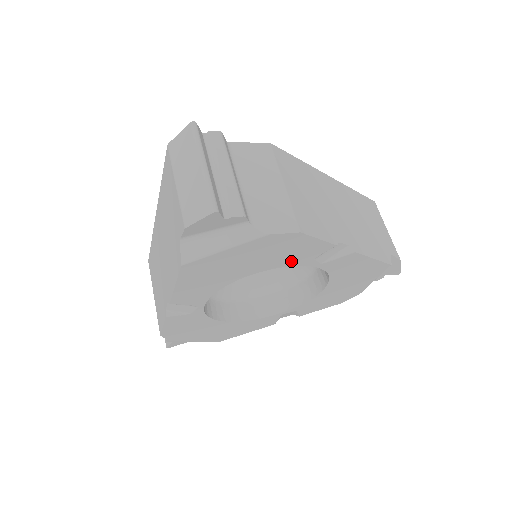
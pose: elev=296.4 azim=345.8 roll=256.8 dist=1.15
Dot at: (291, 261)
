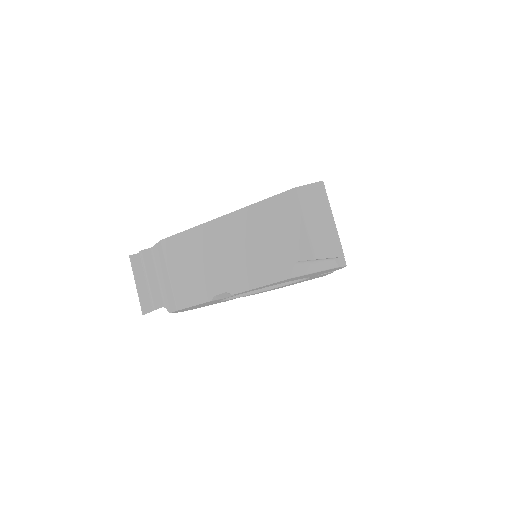
Dot at: (314, 275)
